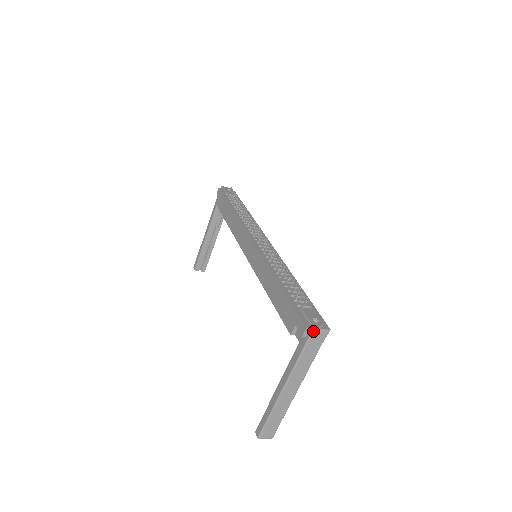
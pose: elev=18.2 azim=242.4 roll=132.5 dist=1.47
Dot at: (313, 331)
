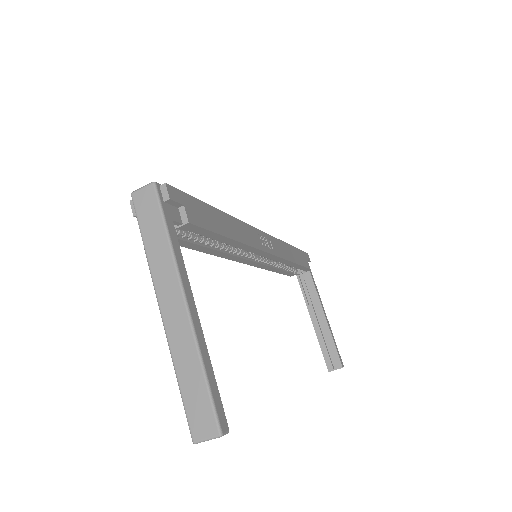
Dot at: (132, 196)
